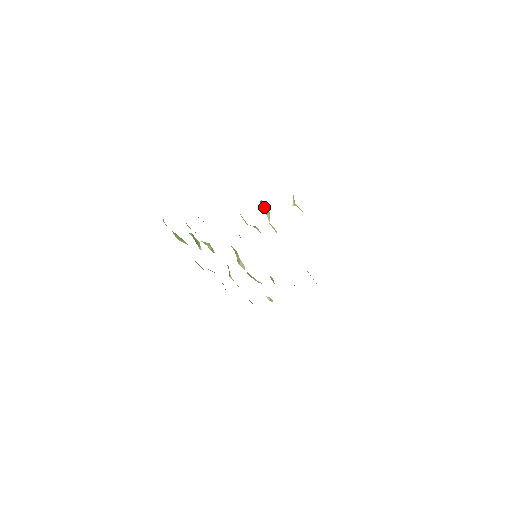
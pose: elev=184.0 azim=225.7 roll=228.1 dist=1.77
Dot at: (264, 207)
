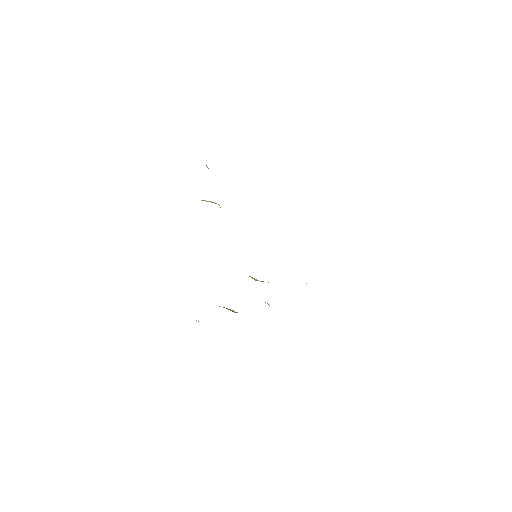
Dot at: (207, 201)
